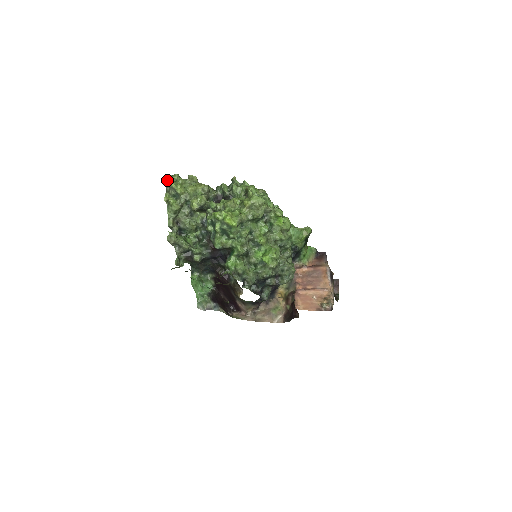
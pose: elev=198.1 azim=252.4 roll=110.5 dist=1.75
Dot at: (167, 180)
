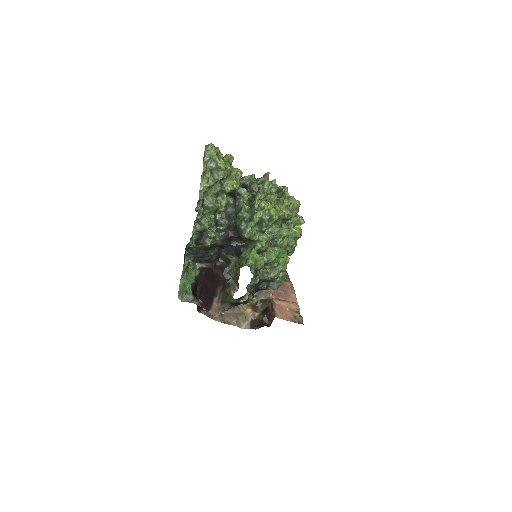
Dot at: (210, 150)
